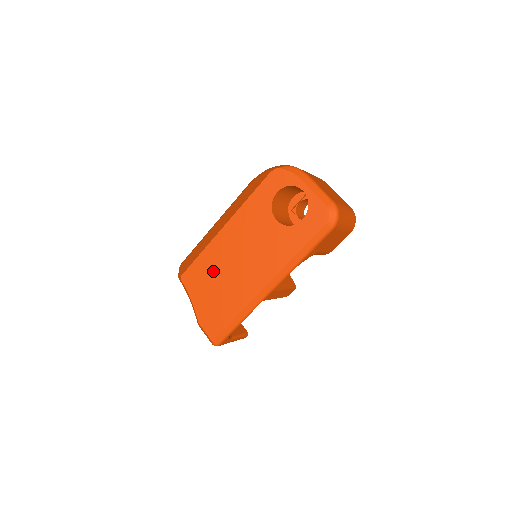
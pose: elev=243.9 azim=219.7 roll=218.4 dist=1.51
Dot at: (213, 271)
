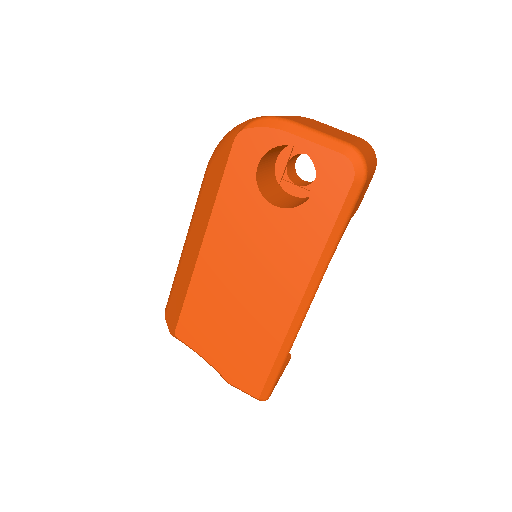
Dot at: (216, 310)
